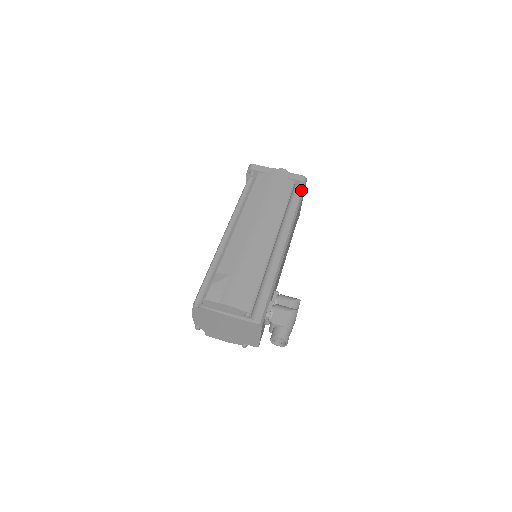
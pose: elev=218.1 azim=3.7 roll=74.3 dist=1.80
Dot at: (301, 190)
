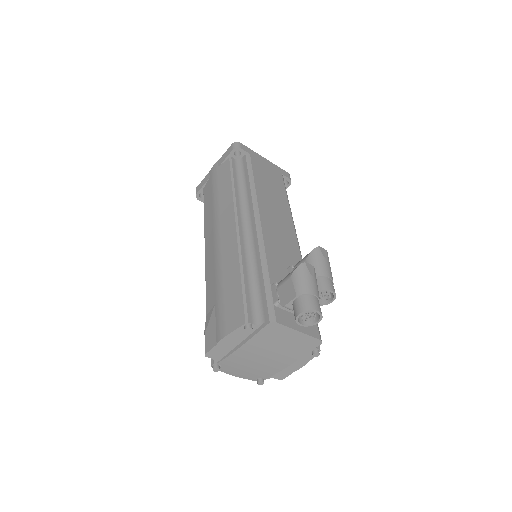
Dot at: (244, 156)
